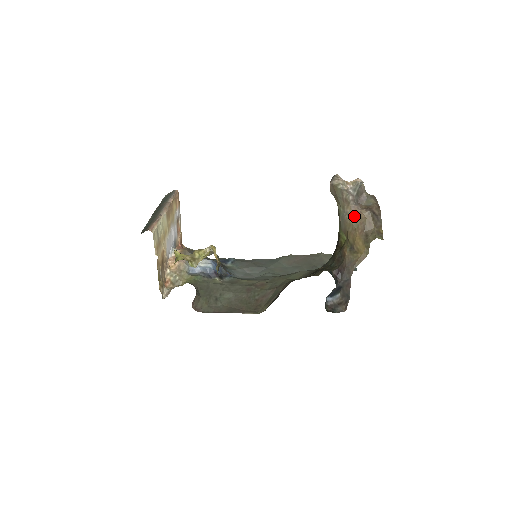
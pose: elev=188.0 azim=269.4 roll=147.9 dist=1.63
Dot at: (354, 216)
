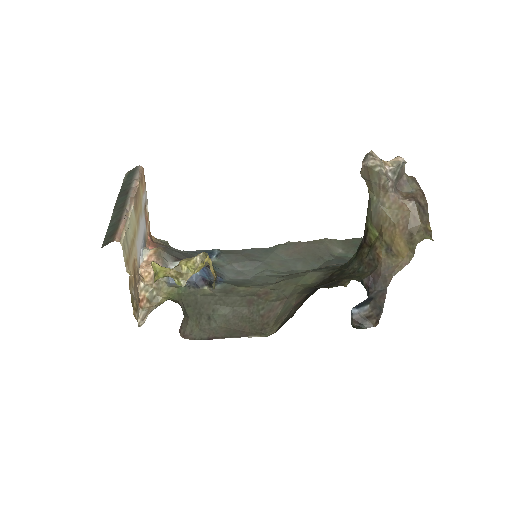
Dot at: (393, 207)
